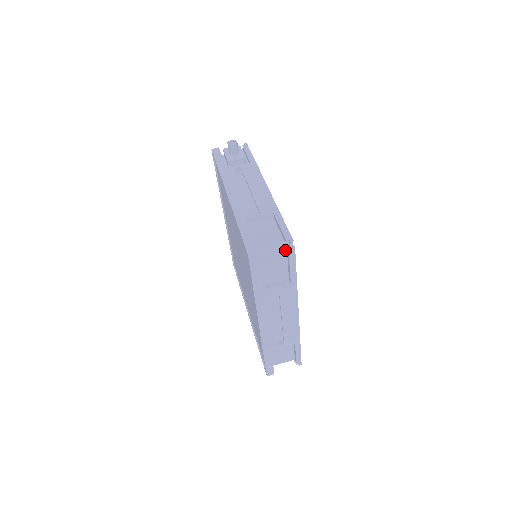
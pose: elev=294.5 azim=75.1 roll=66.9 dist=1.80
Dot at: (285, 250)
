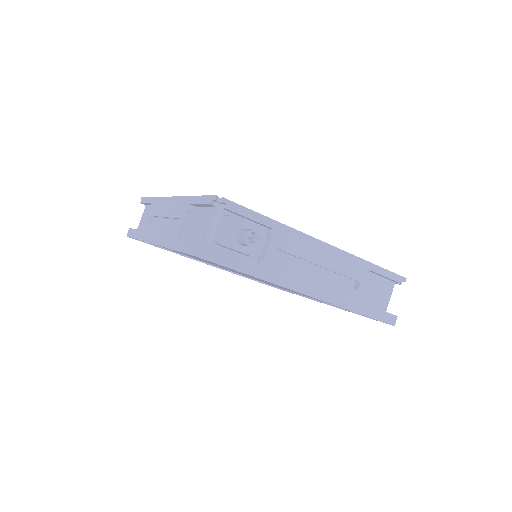
Dot at: occluded
